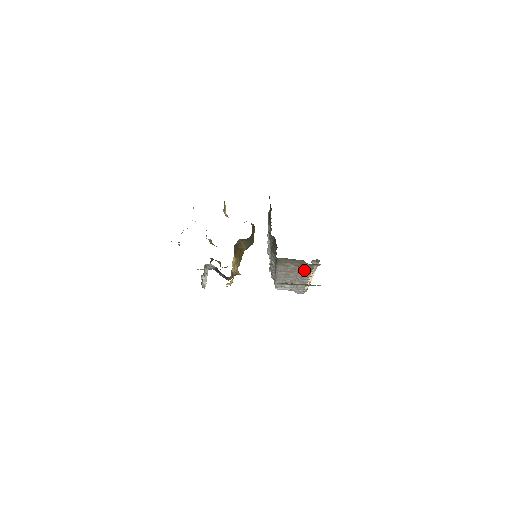
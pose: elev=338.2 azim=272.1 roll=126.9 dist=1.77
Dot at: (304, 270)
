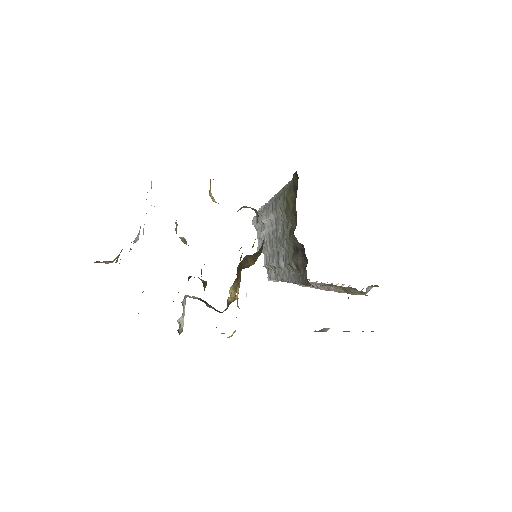
Dot at: (344, 292)
